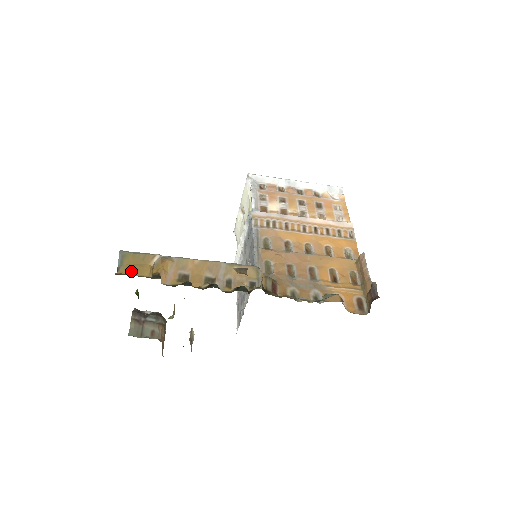
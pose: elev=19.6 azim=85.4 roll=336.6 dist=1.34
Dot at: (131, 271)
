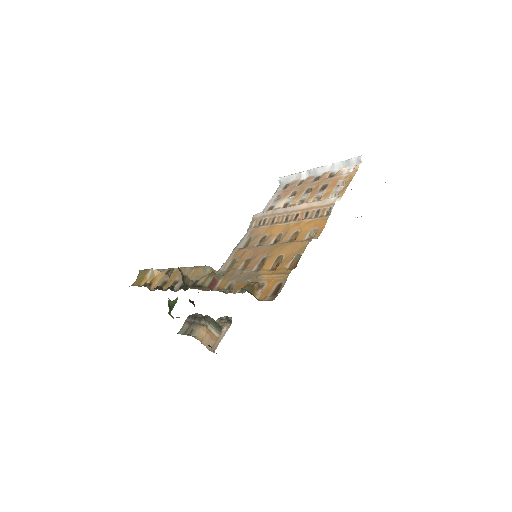
Dot at: (136, 283)
